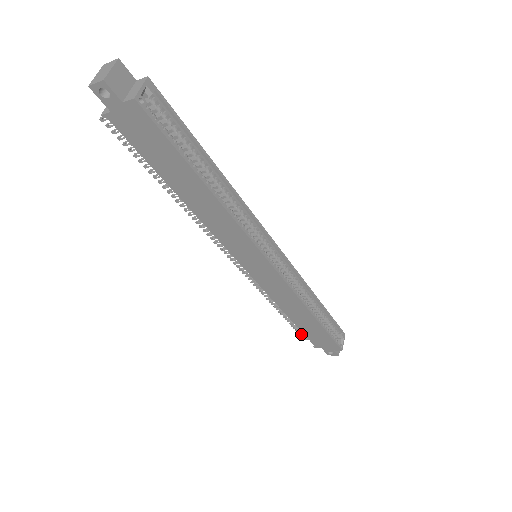
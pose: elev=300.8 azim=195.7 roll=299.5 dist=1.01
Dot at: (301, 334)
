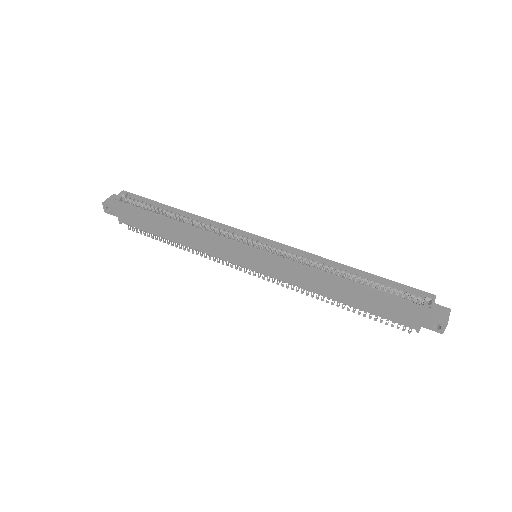
Dot at: occluded
